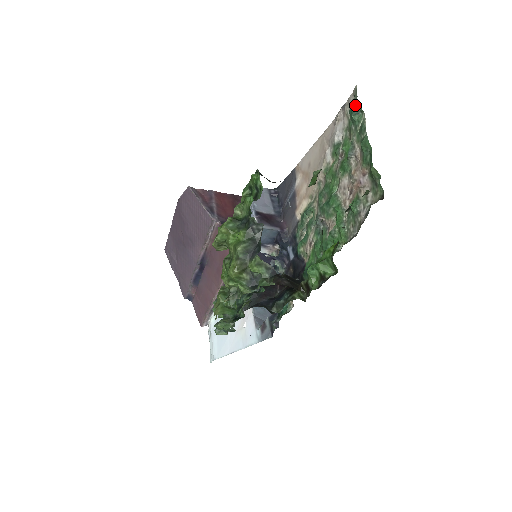
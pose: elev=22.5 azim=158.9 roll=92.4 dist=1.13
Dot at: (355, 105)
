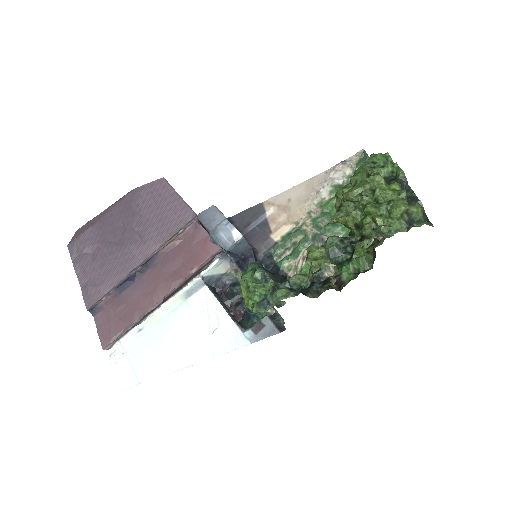
Dot at: occluded
